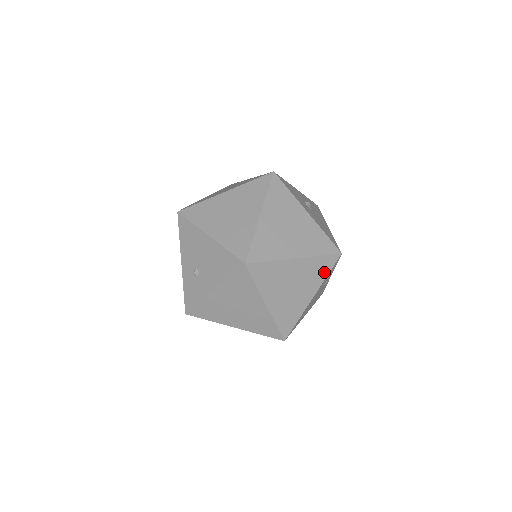
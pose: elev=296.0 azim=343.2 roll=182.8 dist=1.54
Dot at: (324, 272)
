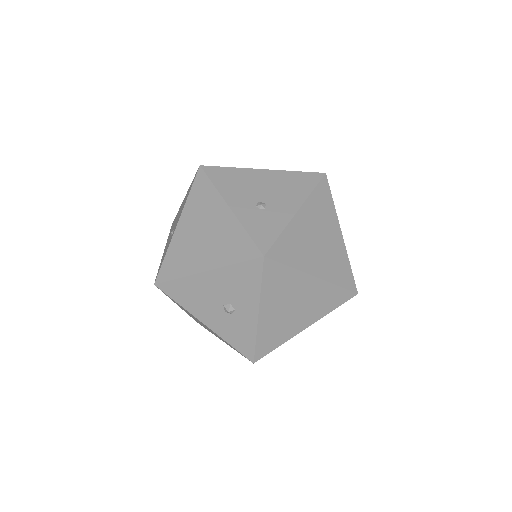
Dot at: occluded
